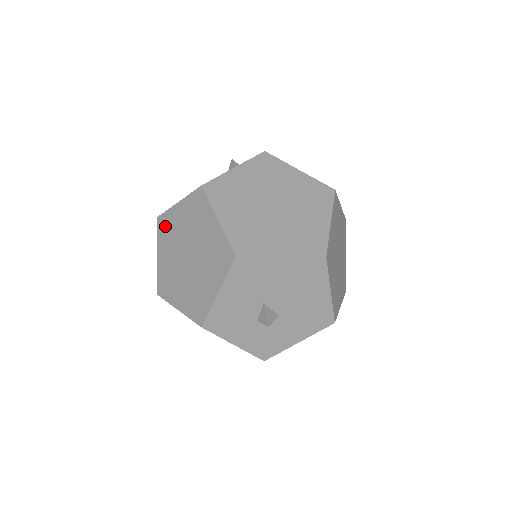
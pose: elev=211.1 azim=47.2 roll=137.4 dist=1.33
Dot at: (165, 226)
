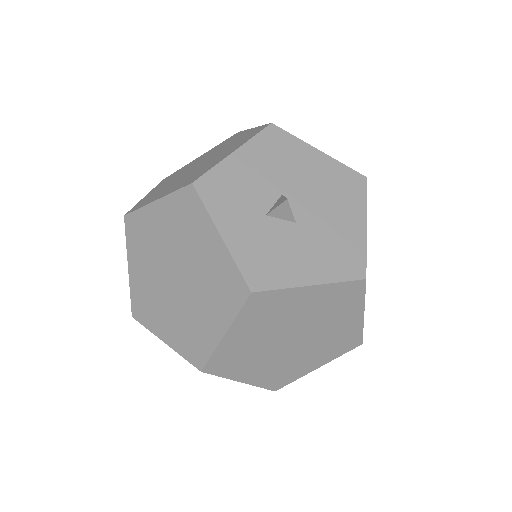
Dot at: (172, 175)
